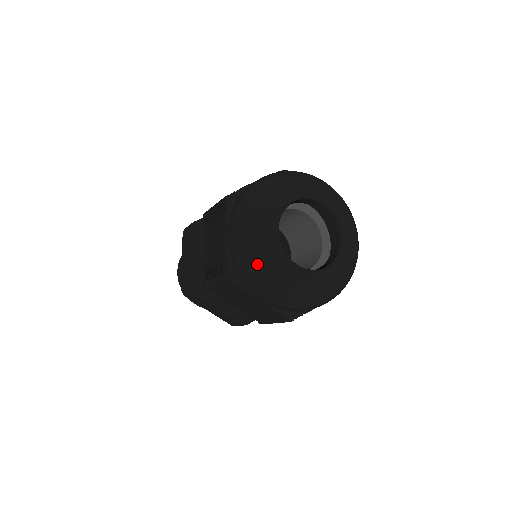
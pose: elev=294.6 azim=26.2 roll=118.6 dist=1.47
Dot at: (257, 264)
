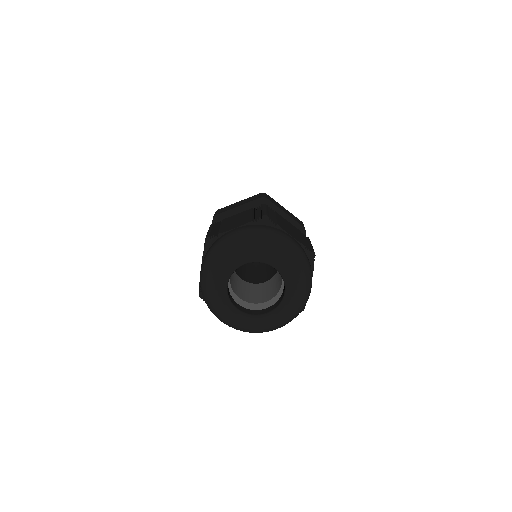
Dot at: (210, 304)
